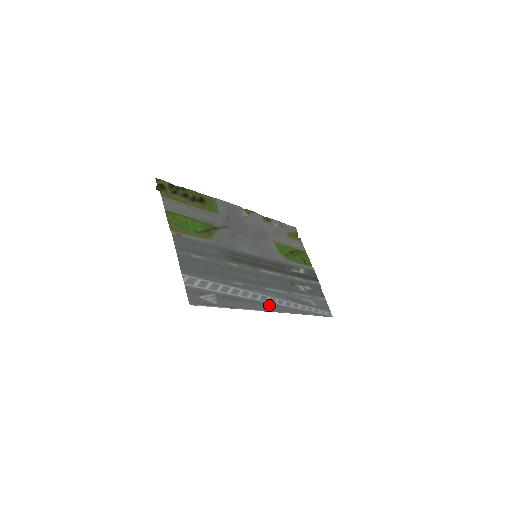
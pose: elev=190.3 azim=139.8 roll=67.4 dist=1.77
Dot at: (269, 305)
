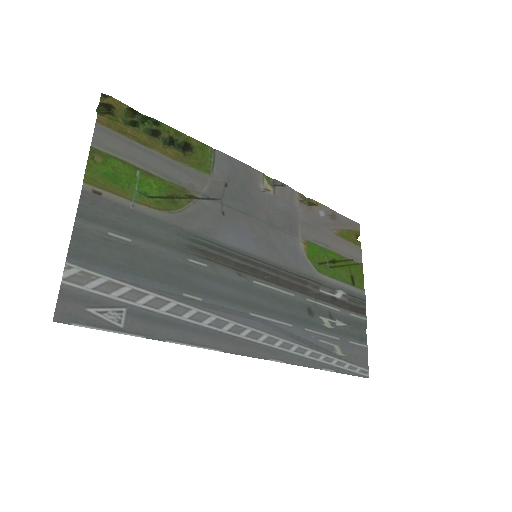
Dot at: (243, 343)
